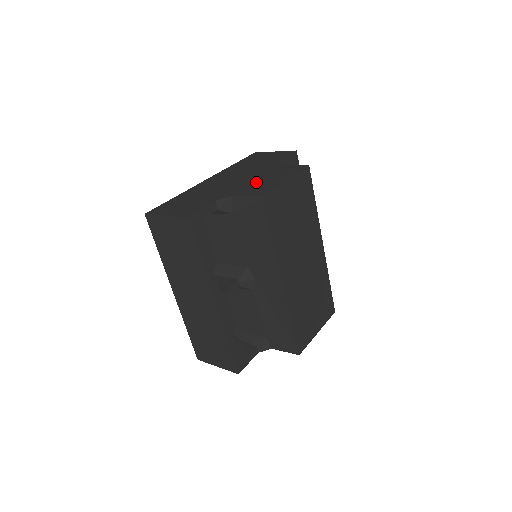
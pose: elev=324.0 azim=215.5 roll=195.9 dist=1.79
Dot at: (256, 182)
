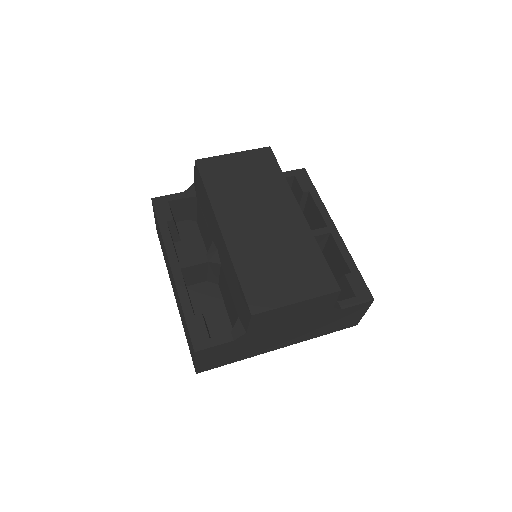
Dot at: occluded
